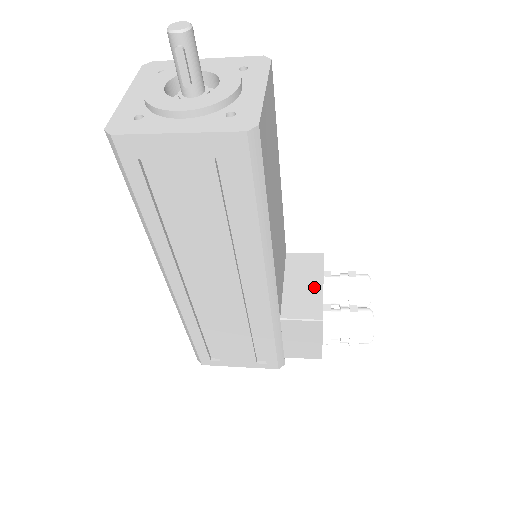
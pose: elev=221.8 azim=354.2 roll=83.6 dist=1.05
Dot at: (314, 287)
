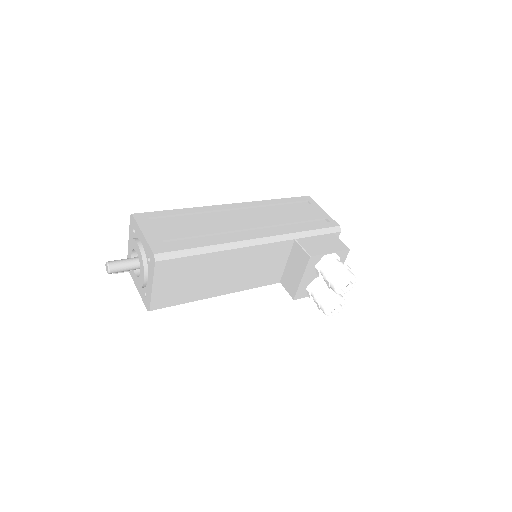
Dot at: (297, 277)
